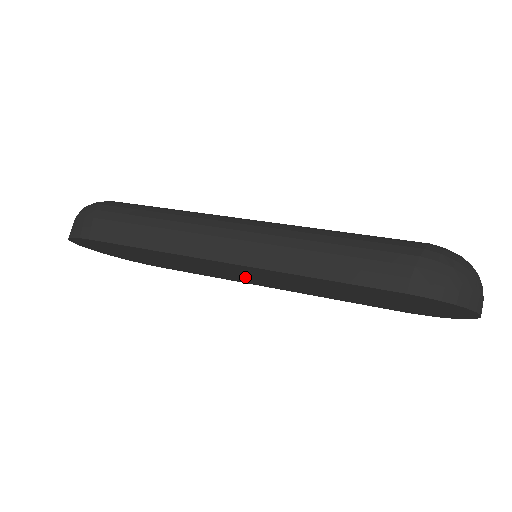
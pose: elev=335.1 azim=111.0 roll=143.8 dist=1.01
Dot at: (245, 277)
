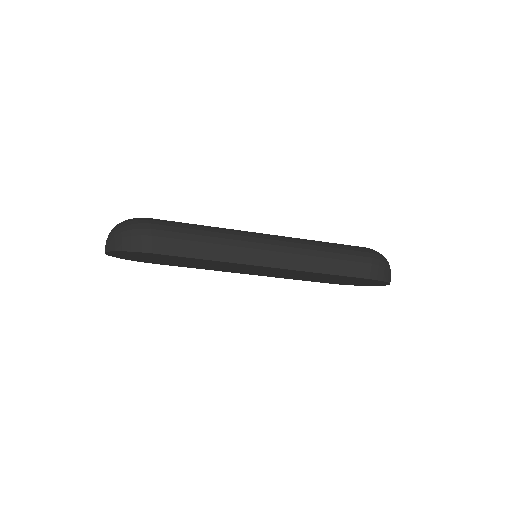
Dot at: (245, 270)
